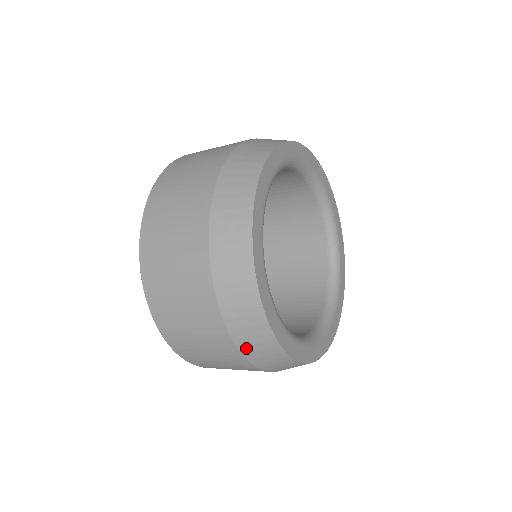
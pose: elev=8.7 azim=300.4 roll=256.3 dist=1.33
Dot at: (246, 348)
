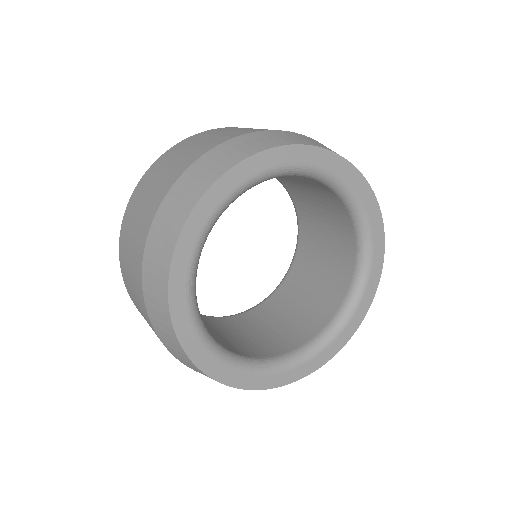
Dot at: occluded
